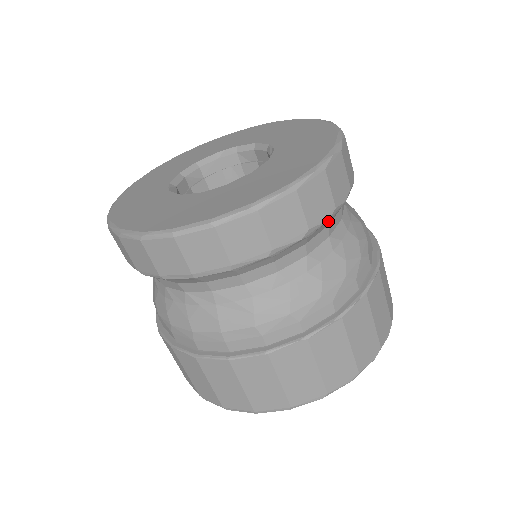
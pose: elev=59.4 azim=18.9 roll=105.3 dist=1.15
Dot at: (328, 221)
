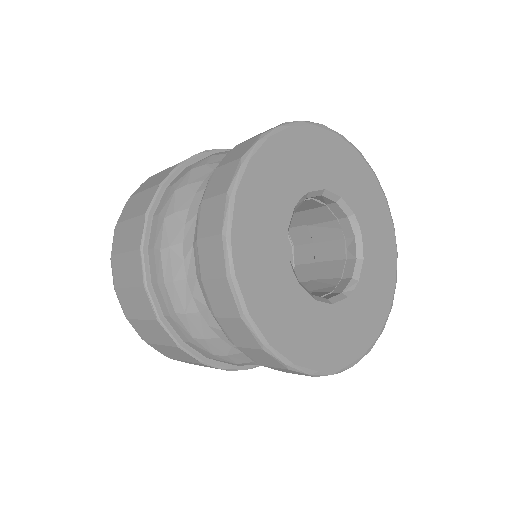
Dot at: occluded
